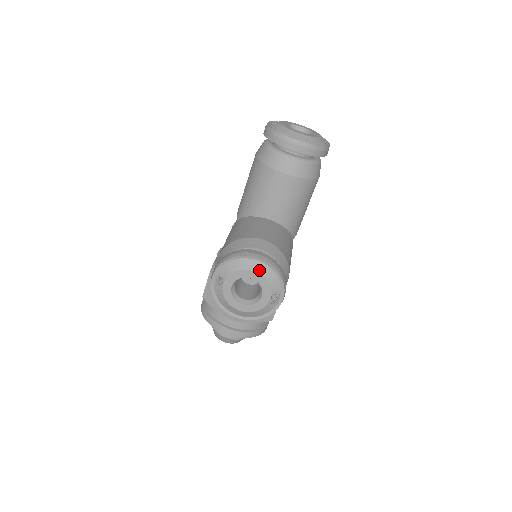
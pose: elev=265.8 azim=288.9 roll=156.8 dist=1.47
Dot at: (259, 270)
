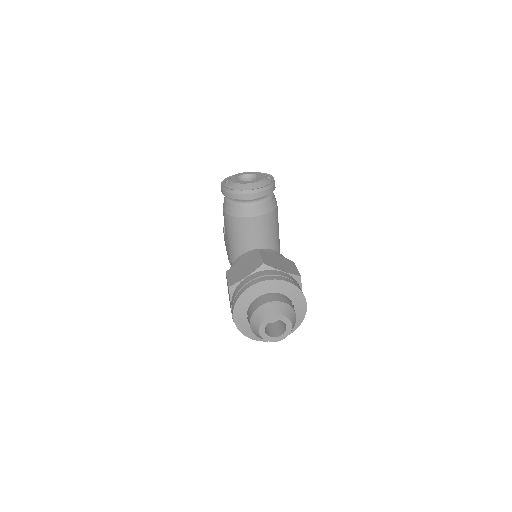
Dot at: (248, 172)
